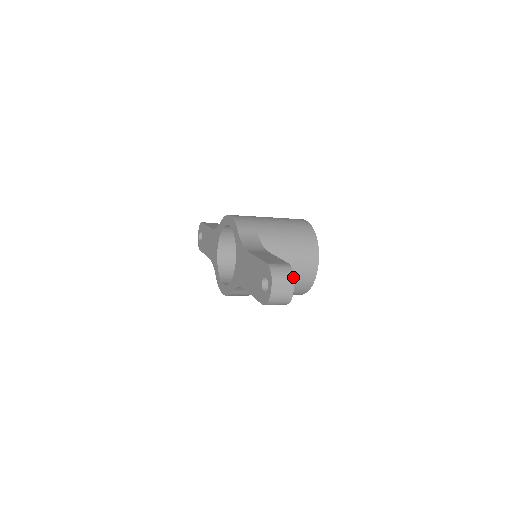
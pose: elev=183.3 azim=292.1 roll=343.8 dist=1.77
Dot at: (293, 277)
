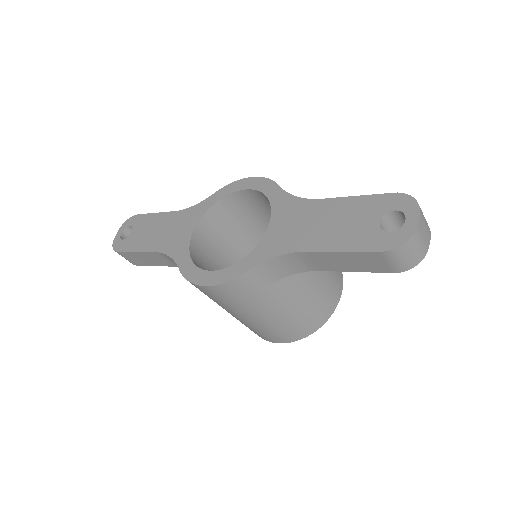
Dot at: occluded
